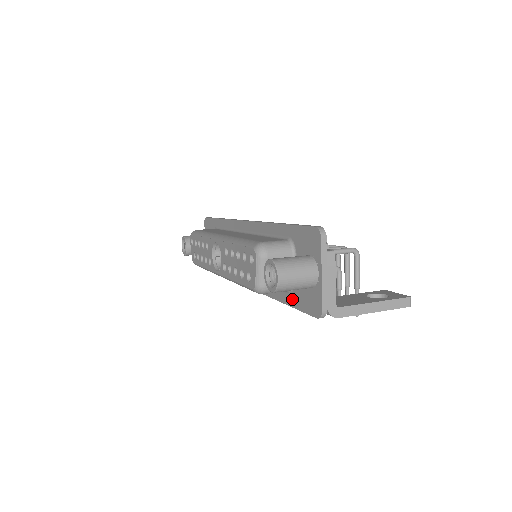
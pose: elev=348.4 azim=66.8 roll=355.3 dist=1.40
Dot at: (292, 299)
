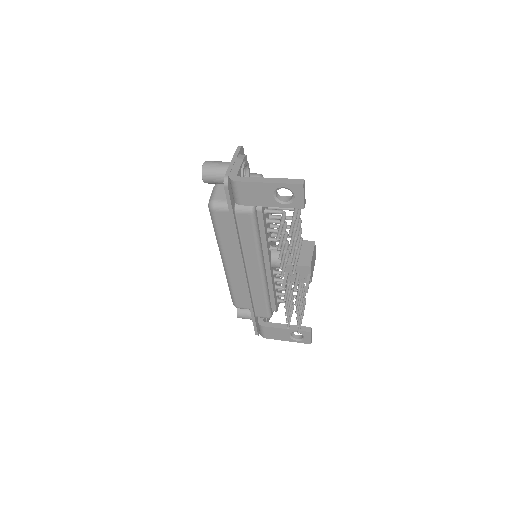
Dot at: occluded
